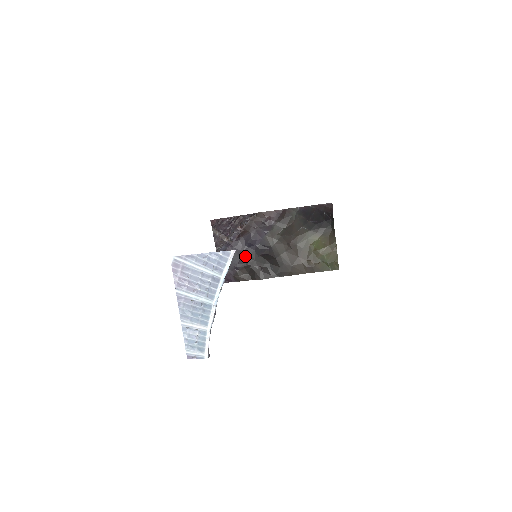
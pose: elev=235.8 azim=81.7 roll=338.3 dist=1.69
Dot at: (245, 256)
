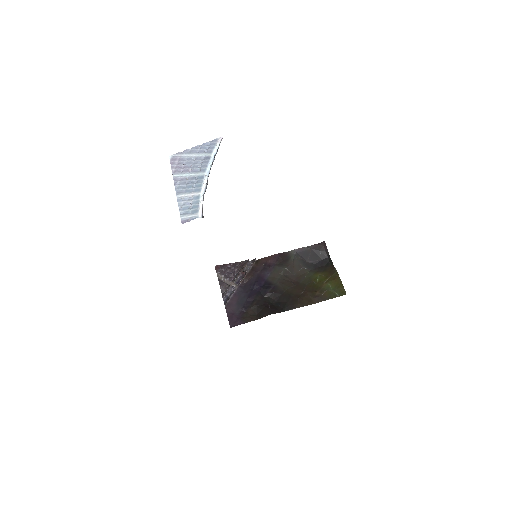
Dot at: (251, 297)
